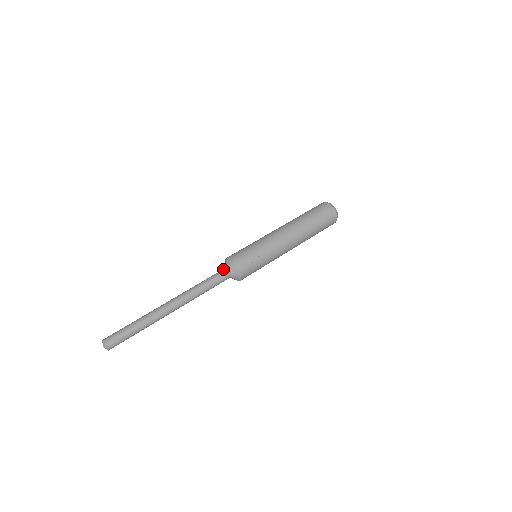
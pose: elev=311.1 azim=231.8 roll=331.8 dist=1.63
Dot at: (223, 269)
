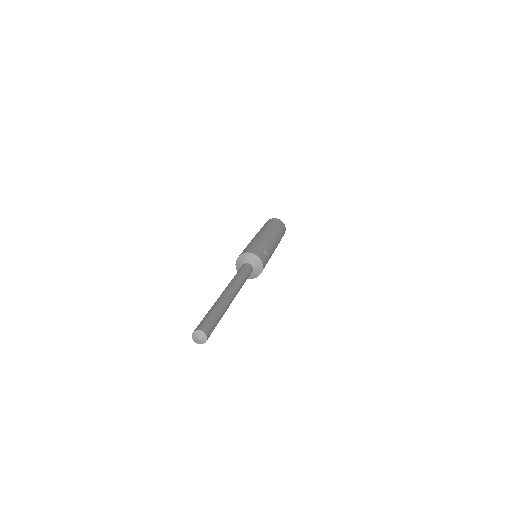
Dot at: (246, 263)
